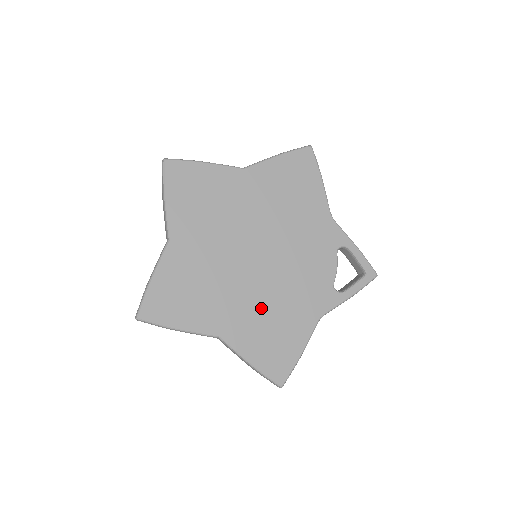
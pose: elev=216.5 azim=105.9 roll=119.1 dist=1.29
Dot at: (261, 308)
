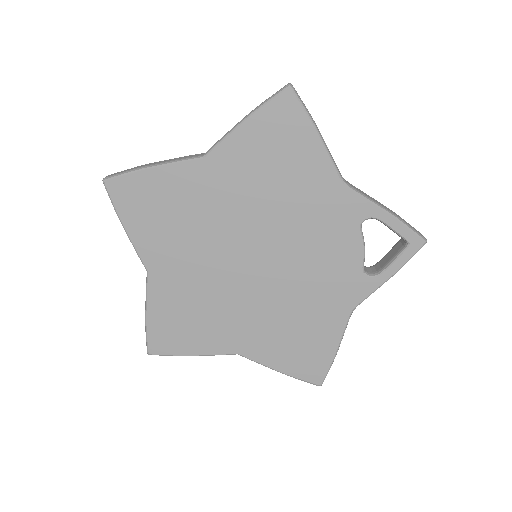
Dot at: (275, 317)
